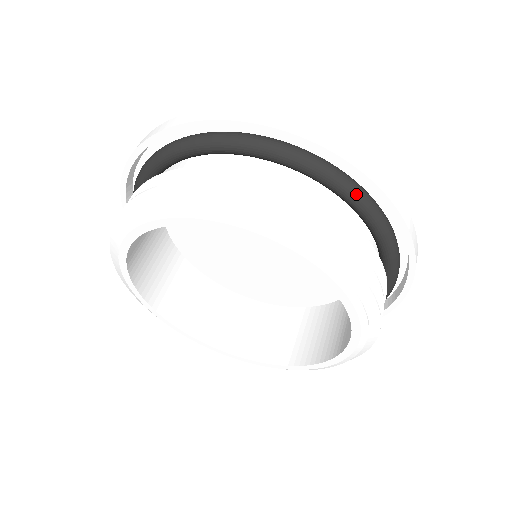
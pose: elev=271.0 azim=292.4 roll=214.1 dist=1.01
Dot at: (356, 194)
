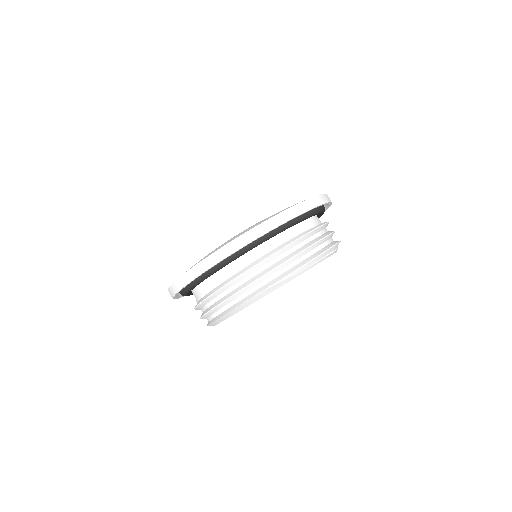
Dot at: (274, 234)
